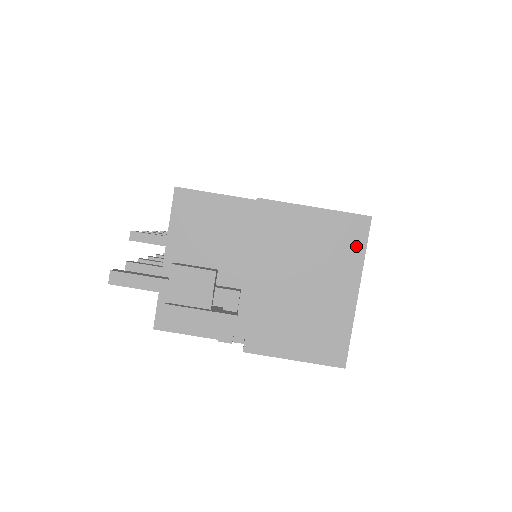
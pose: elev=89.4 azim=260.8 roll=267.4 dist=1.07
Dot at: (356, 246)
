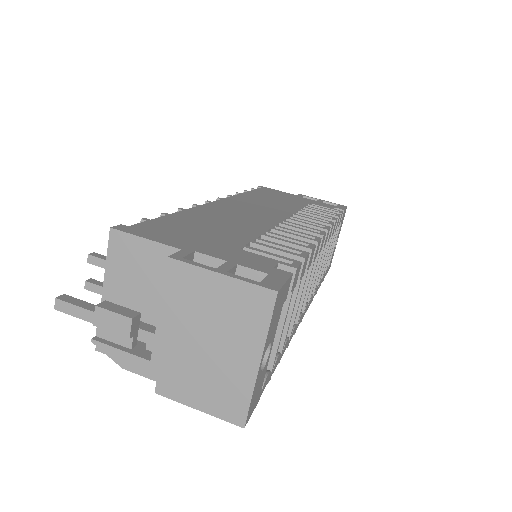
Dot at: (260, 318)
